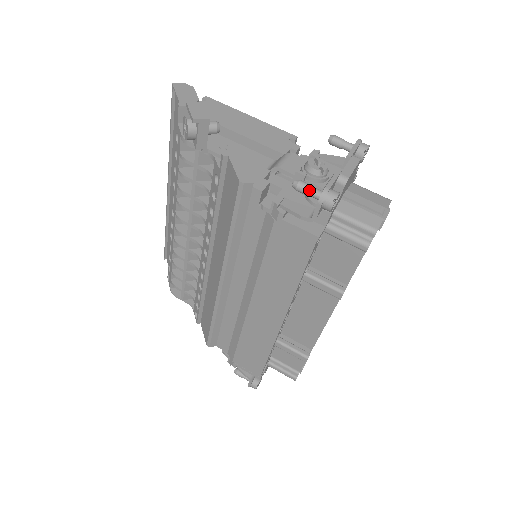
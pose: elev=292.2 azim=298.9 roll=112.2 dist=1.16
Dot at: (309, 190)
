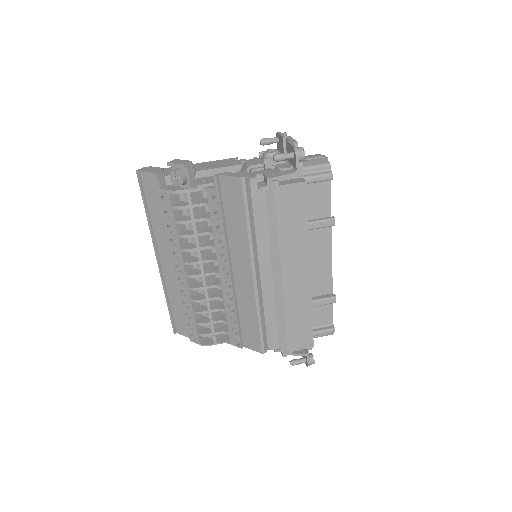
Dot at: (285, 155)
